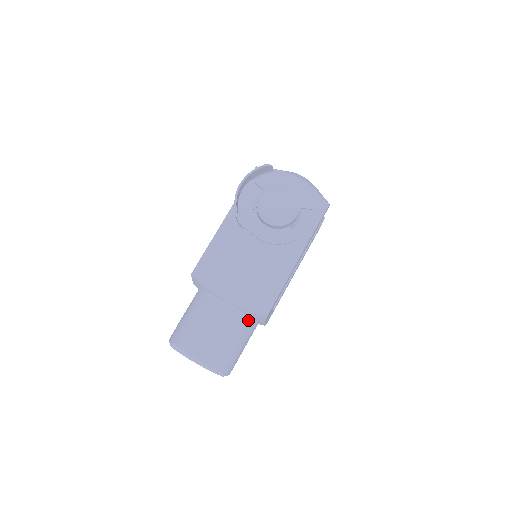
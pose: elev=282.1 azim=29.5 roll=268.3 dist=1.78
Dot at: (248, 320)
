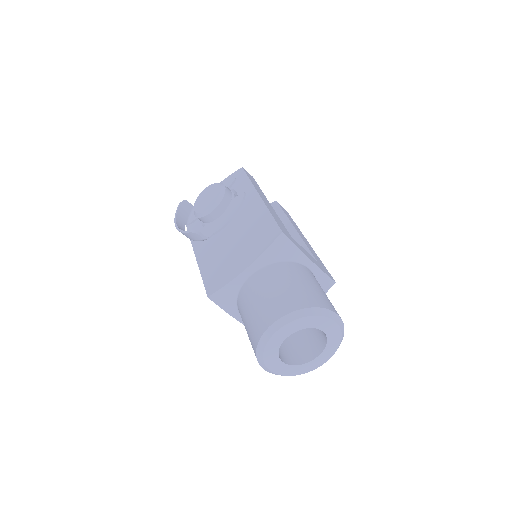
Dot at: (285, 263)
